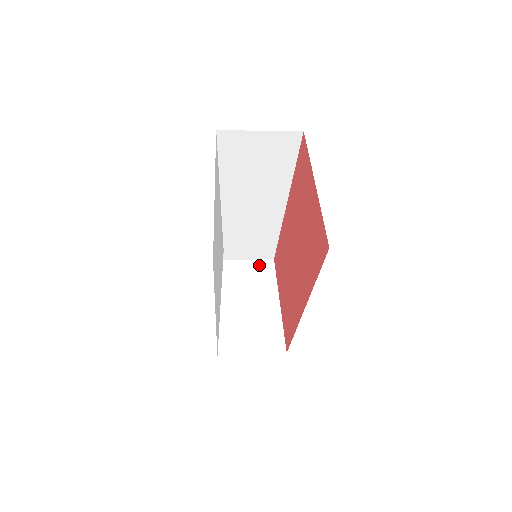
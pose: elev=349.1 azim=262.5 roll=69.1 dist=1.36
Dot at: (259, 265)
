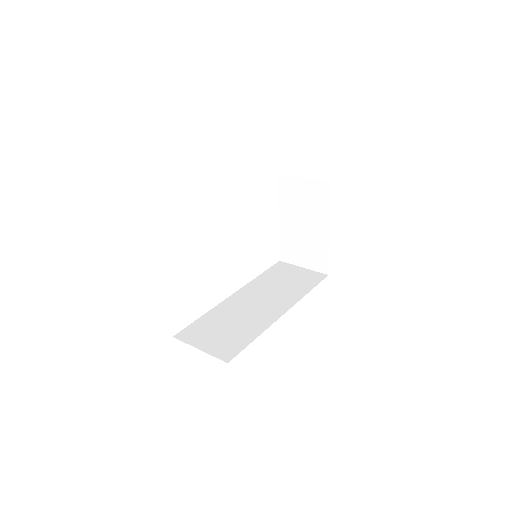
Dot at: (317, 187)
